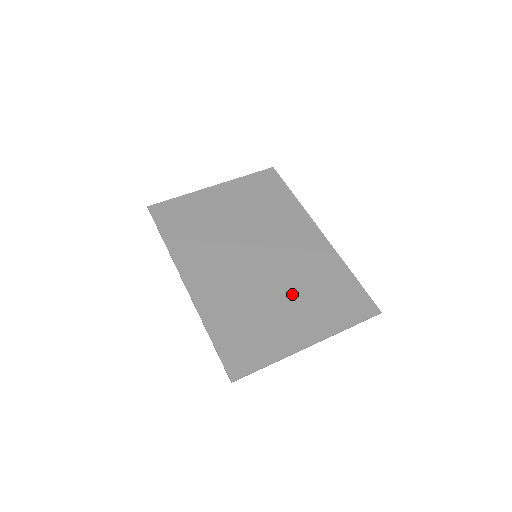
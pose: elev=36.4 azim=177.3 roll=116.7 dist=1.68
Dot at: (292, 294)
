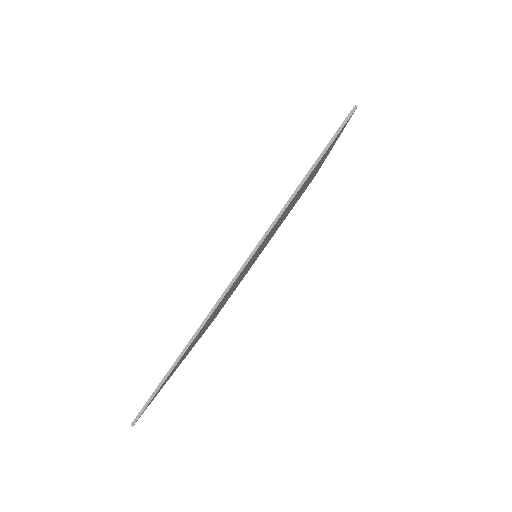
Dot at: occluded
